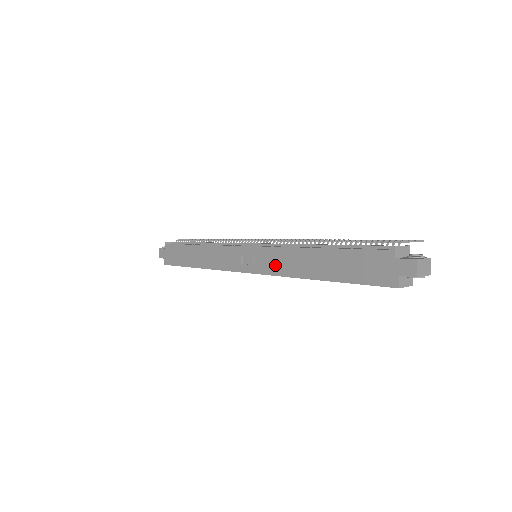
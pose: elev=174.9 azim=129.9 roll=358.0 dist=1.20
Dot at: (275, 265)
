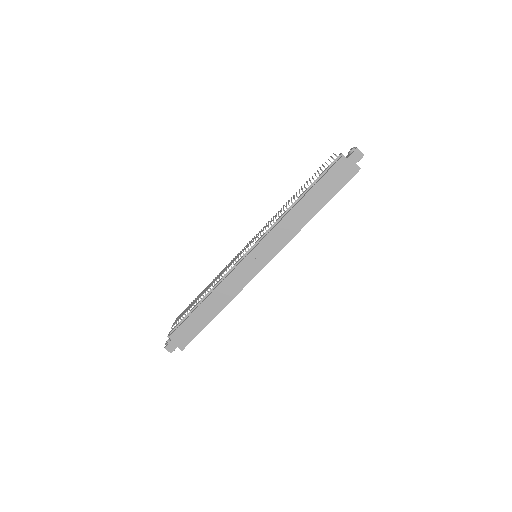
Dot at: (281, 239)
